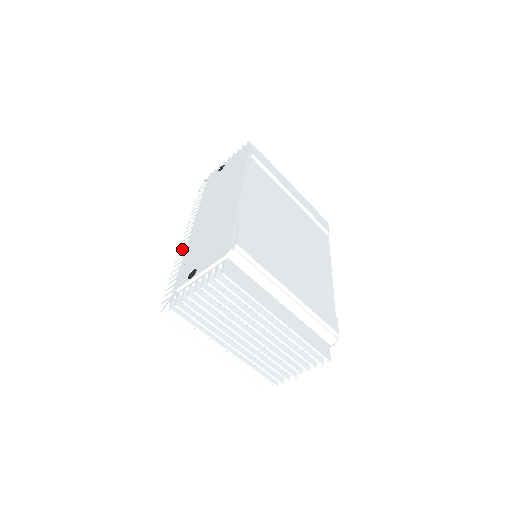
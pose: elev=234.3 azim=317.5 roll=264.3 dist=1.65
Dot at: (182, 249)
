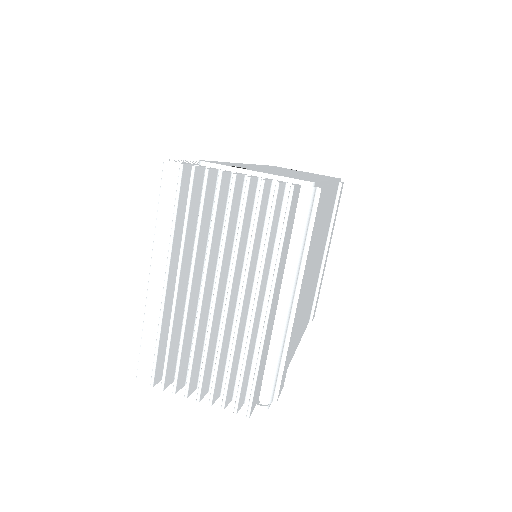
Dot at: occluded
